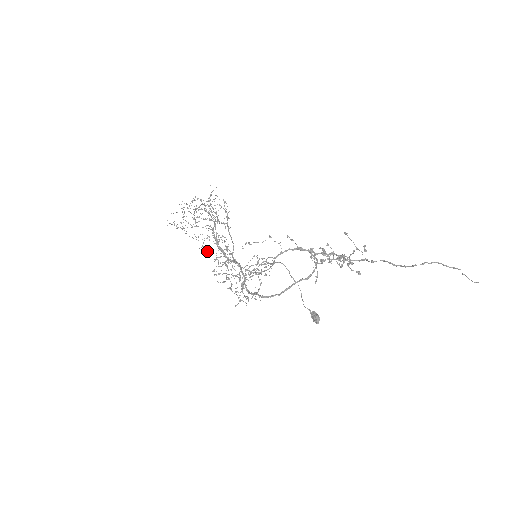
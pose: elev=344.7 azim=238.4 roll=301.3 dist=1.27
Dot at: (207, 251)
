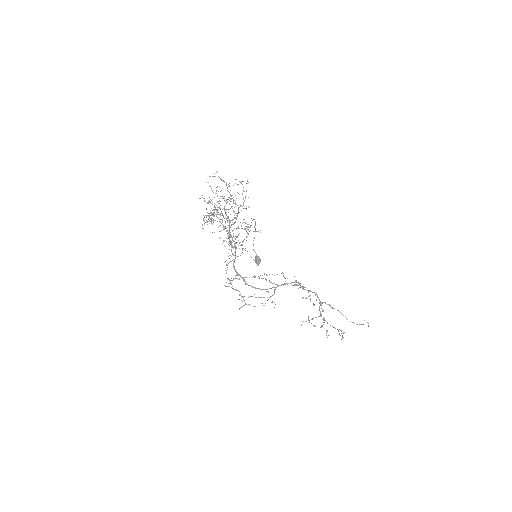
Dot at: (209, 218)
